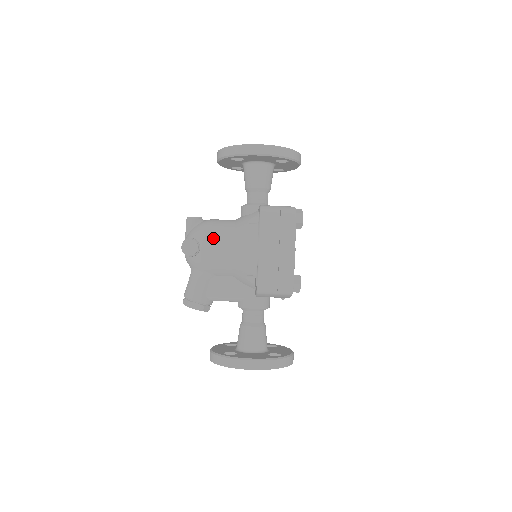
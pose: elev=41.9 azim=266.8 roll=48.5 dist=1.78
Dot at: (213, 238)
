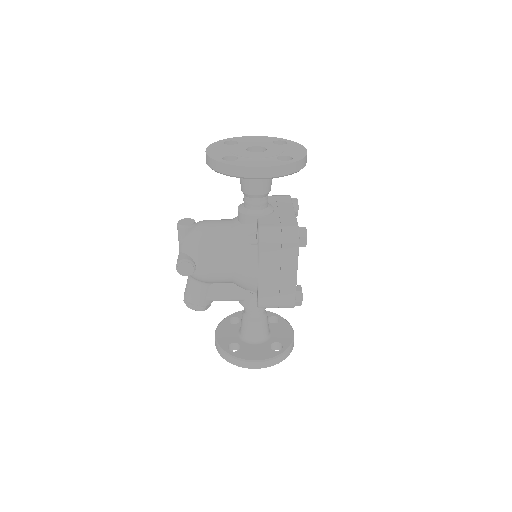
Dot at: (209, 258)
